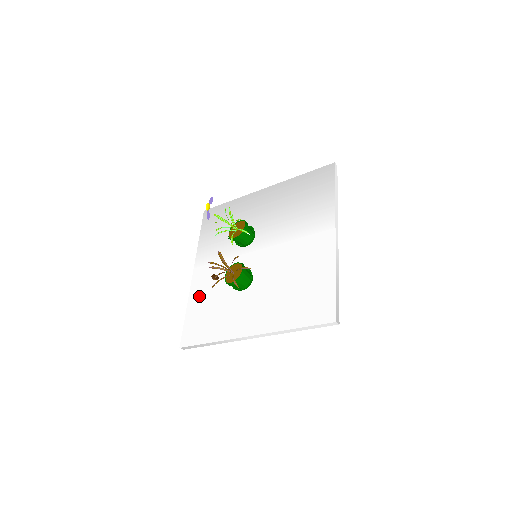
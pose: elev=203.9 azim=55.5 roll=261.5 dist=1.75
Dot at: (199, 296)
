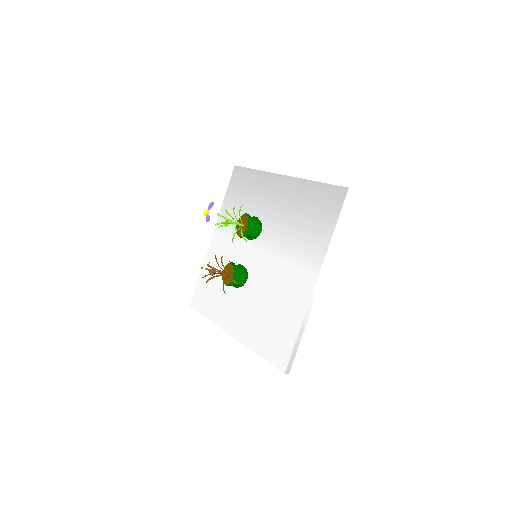
Dot at: occluded
